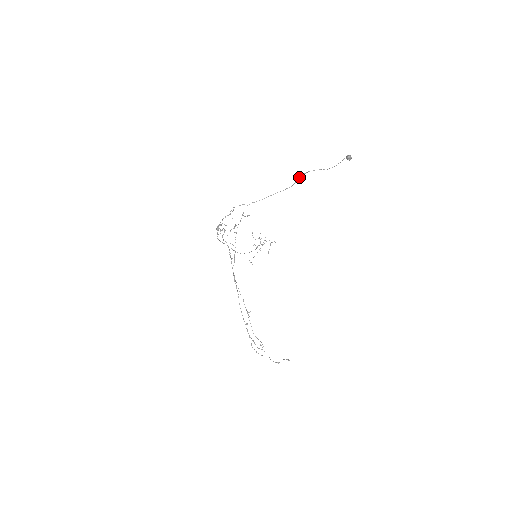
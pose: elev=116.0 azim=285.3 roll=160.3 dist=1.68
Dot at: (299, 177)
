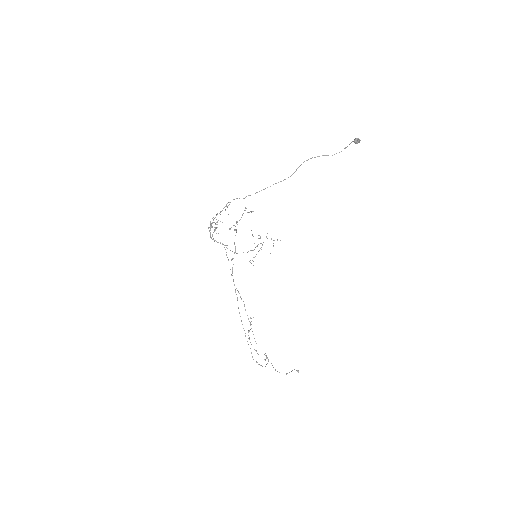
Dot at: occluded
